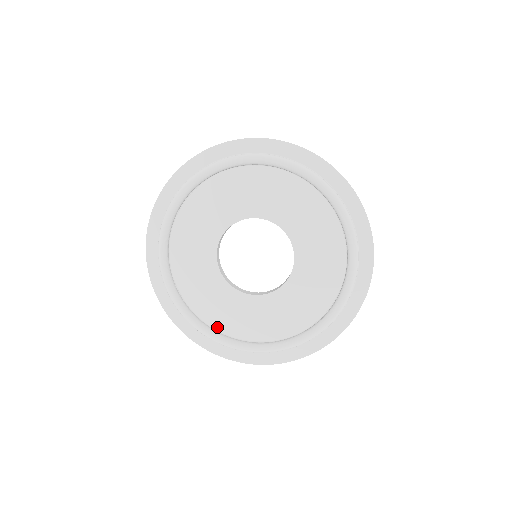
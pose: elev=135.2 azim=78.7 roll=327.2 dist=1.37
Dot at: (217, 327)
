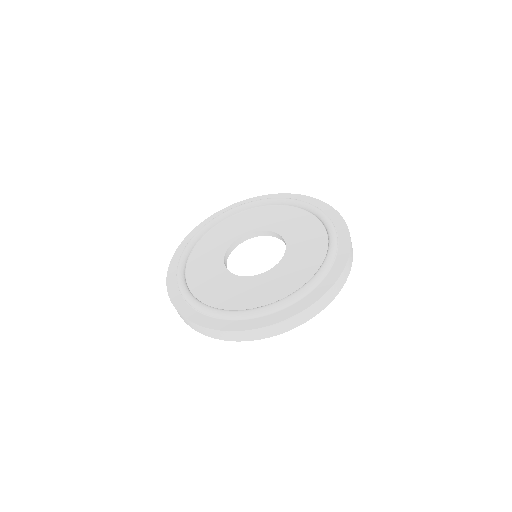
Dot at: (190, 284)
